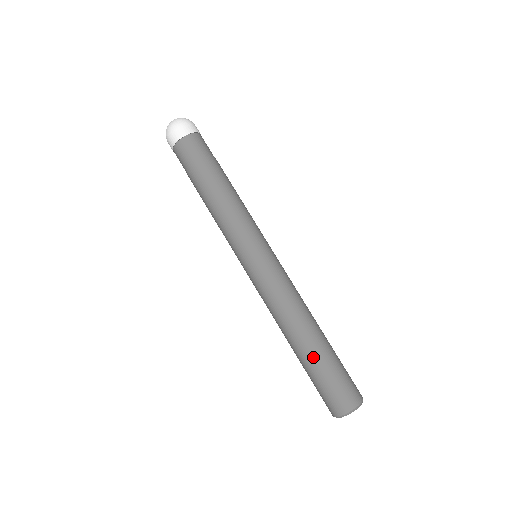
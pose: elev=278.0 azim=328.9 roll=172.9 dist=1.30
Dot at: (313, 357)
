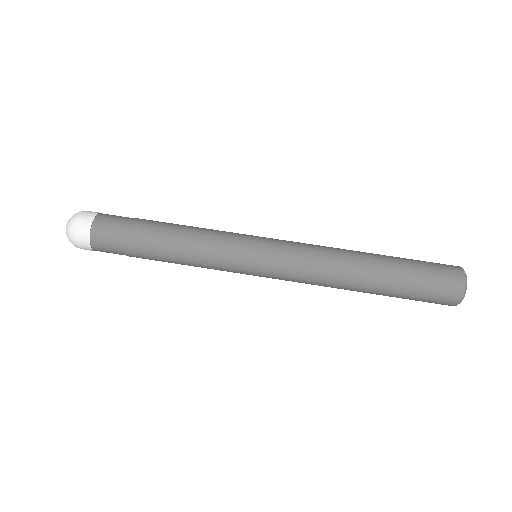
Dot at: (389, 285)
